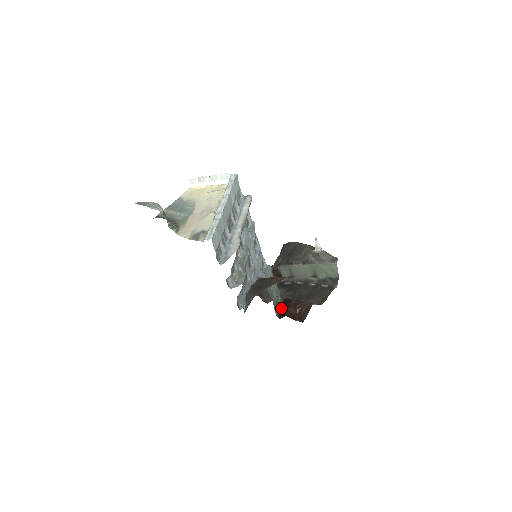
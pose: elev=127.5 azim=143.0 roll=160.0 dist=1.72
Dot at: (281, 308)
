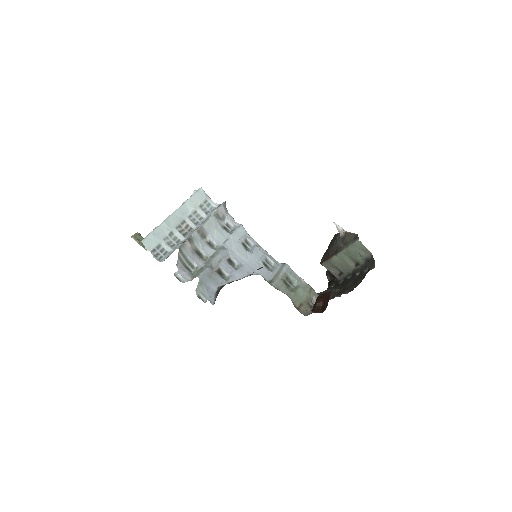
Dot at: occluded
